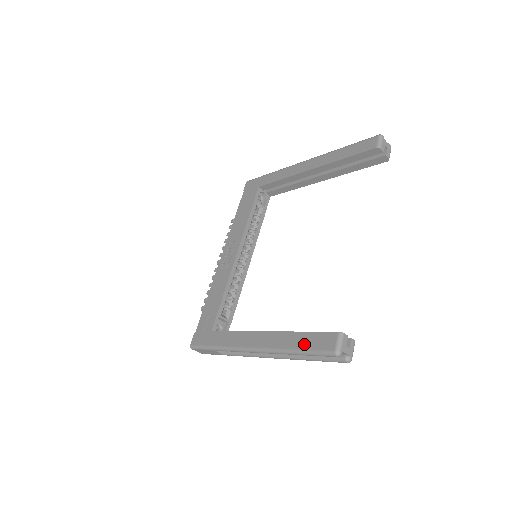
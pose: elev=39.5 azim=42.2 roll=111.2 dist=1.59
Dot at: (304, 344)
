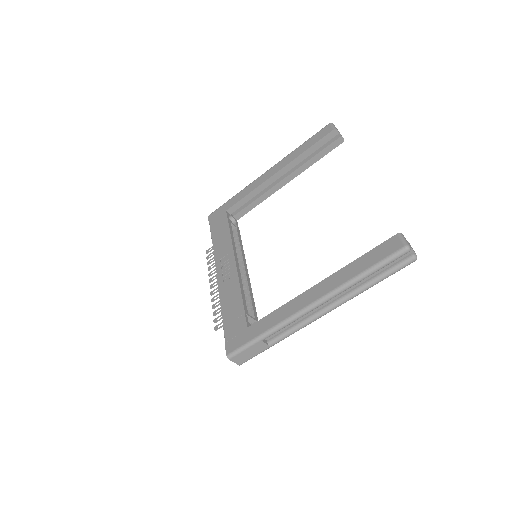
Dot at: (368, 263)
